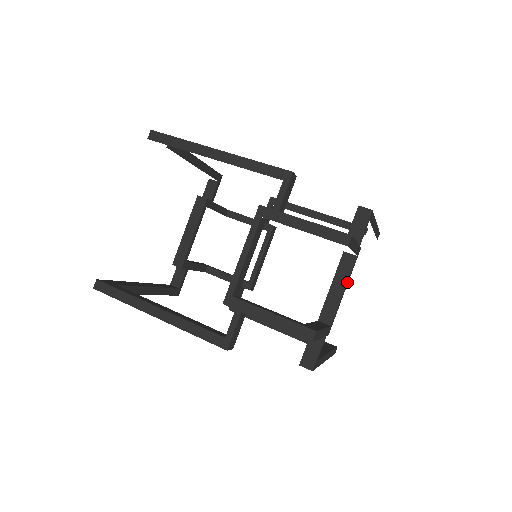
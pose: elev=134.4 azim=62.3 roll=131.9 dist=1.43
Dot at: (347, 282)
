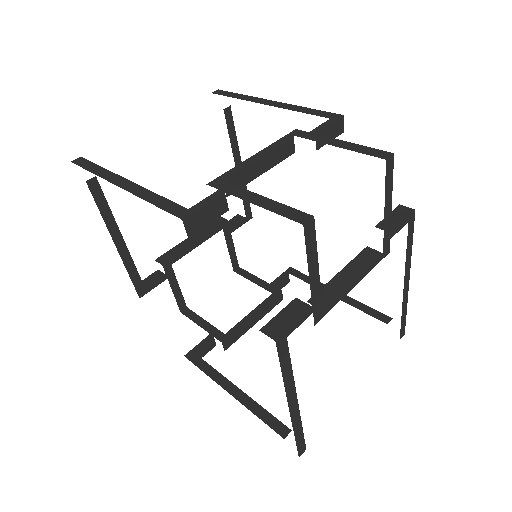
Dot at: (361, 273)
